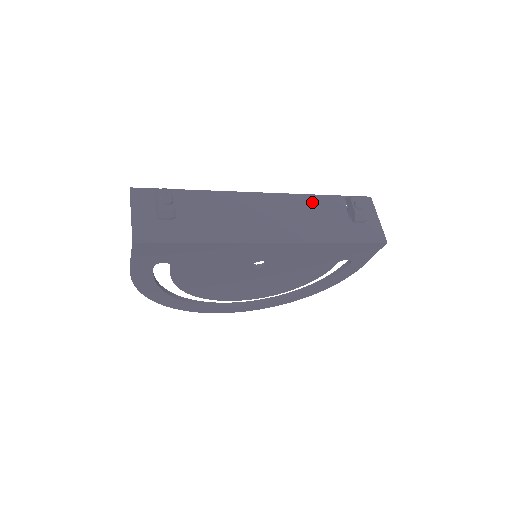
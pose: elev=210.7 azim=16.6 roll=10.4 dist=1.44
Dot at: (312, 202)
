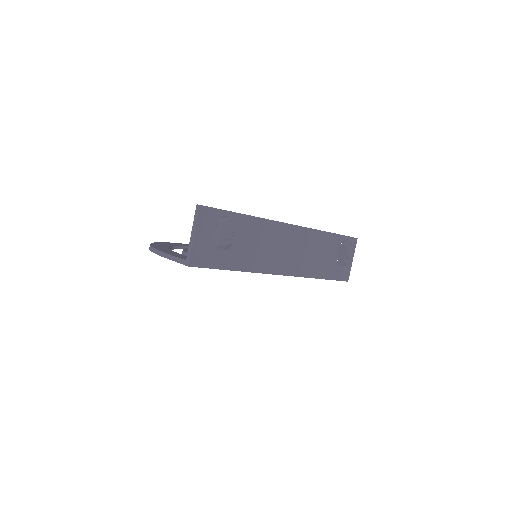
Dot at: (320, 239)
